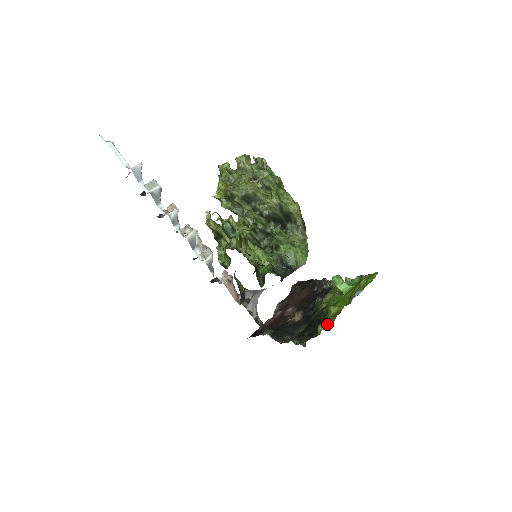
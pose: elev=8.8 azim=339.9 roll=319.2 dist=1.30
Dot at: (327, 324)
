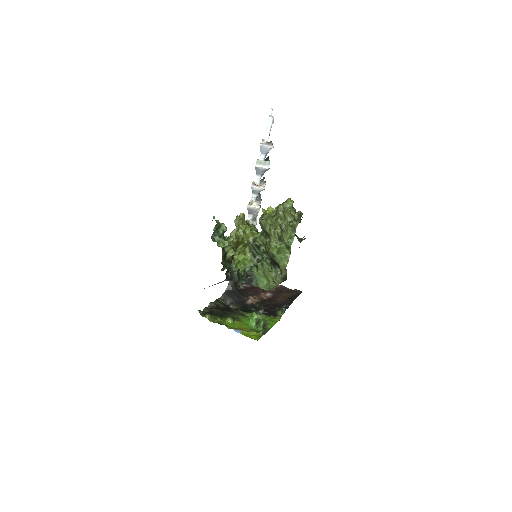
Dot at: (214, 319)
